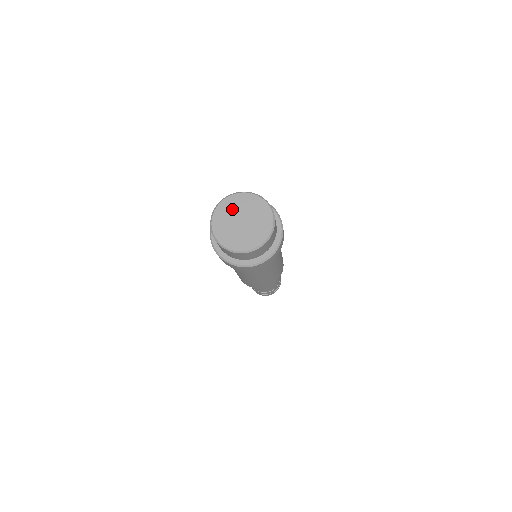
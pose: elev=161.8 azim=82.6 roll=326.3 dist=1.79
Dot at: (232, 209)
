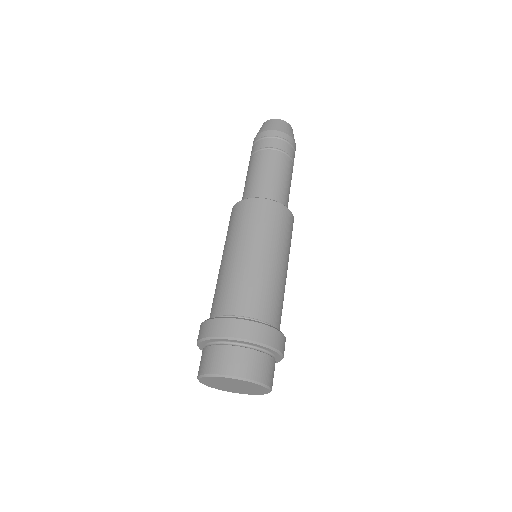
Dot at: (220, 381)
